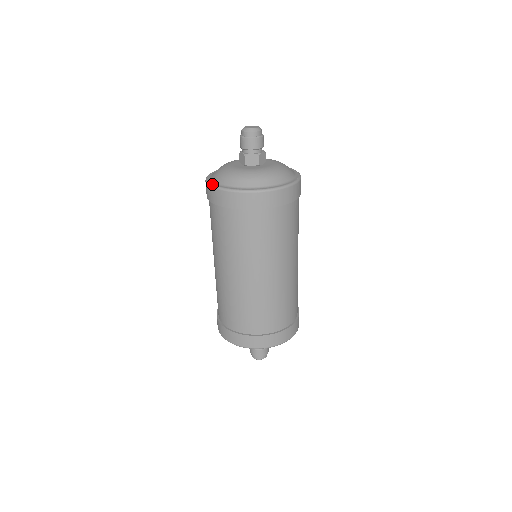
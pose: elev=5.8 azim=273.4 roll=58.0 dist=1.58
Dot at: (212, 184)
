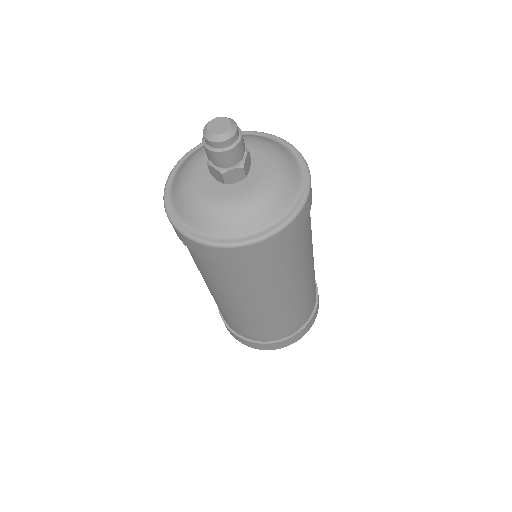
Dot at: (166, 182)
